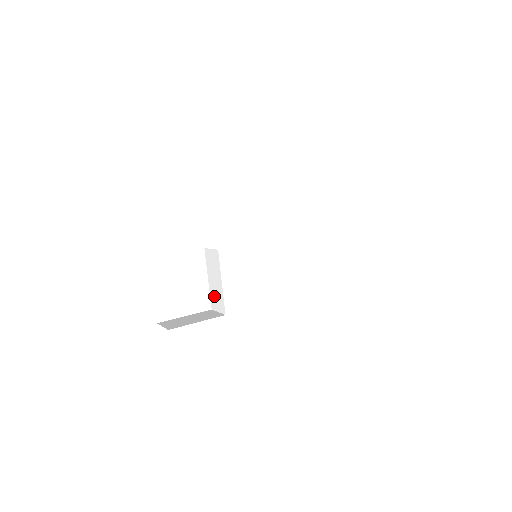
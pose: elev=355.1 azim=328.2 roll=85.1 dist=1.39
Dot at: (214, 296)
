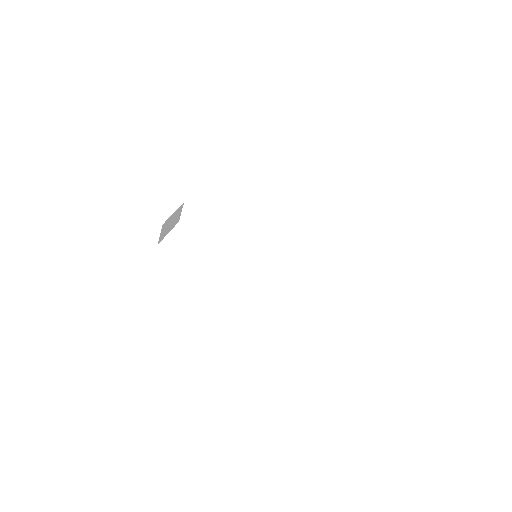
Dot at: occluded
